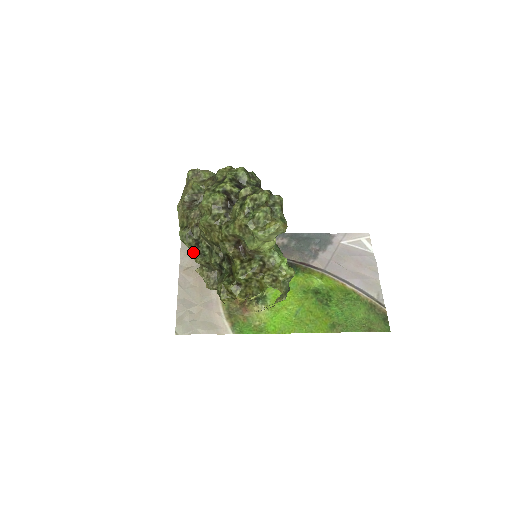
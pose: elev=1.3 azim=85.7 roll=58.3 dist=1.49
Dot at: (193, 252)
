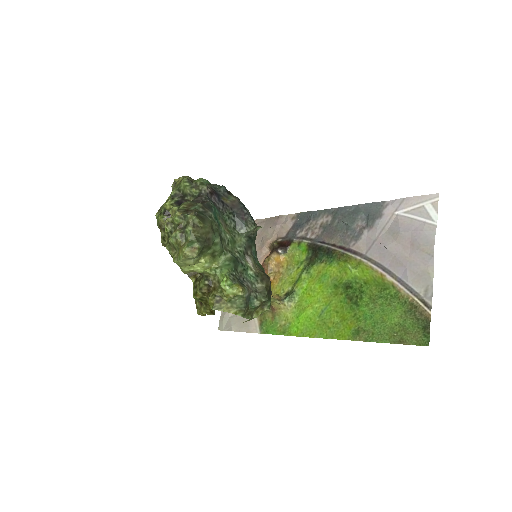
Dot at: occluded
